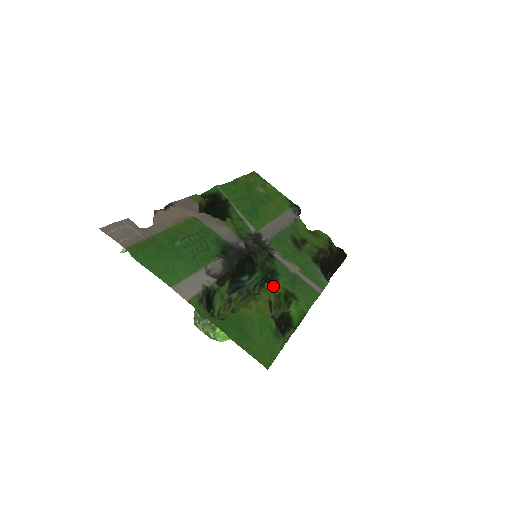
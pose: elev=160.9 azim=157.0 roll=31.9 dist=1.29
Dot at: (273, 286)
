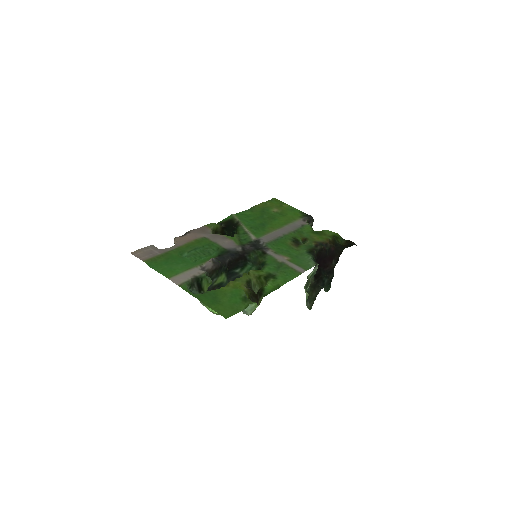
Dot at: (257, 272)
